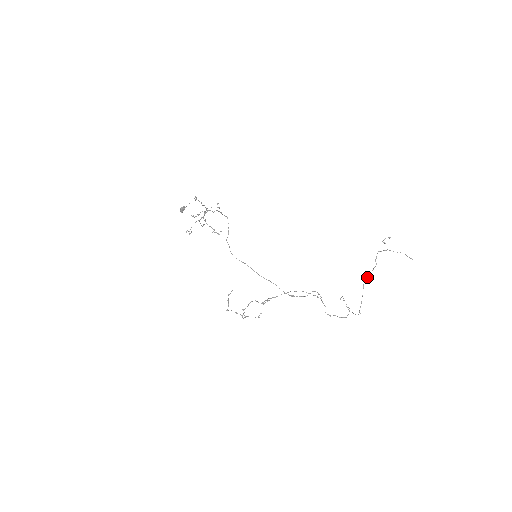
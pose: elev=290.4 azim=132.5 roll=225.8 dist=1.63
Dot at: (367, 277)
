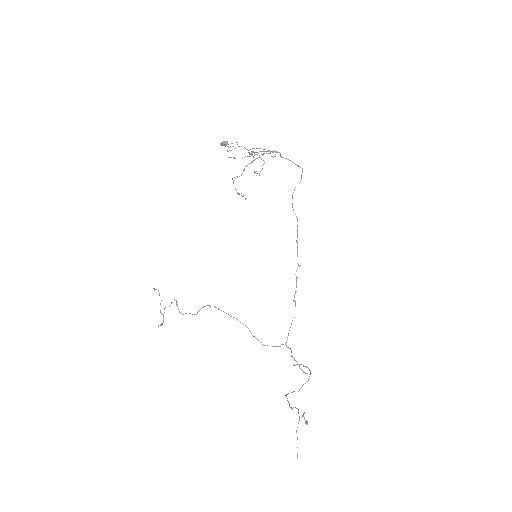
Dot at: occluded
